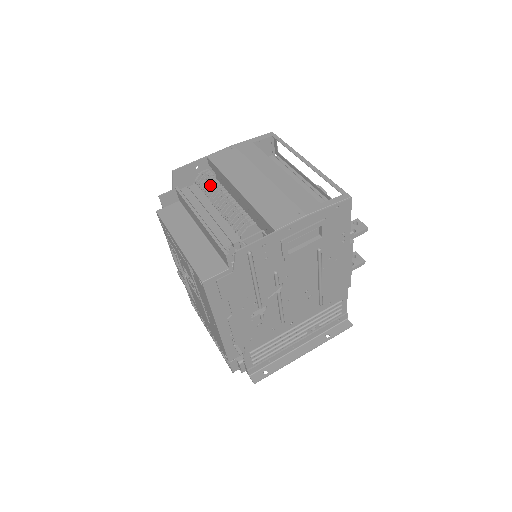
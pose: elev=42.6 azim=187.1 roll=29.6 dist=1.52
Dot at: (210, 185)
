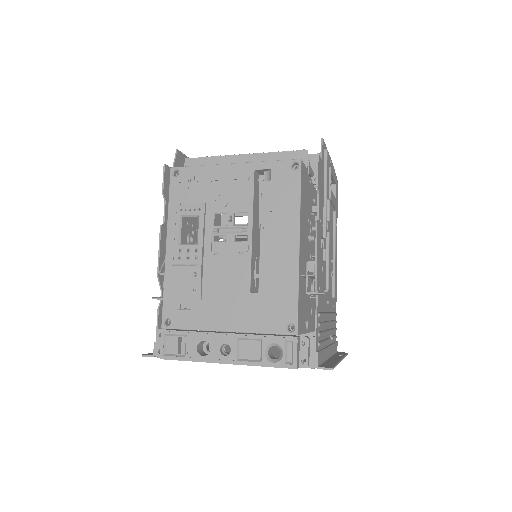
Dot at: occluded
